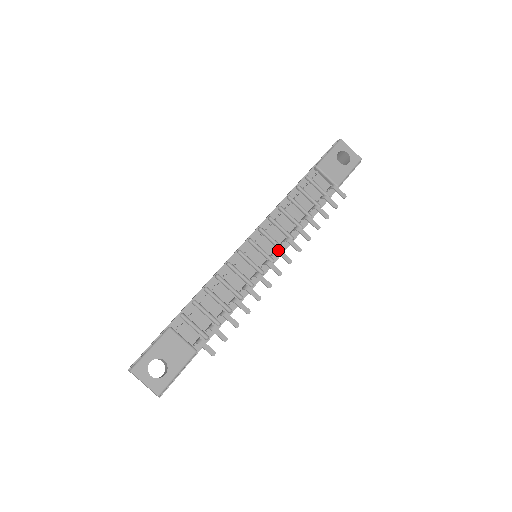
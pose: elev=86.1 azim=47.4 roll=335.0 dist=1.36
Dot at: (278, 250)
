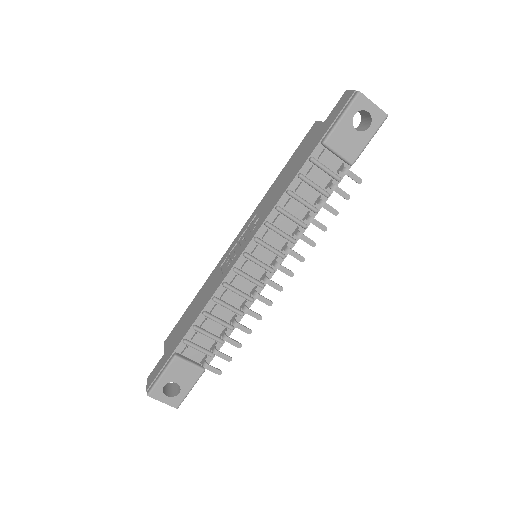
Dot at: (277, 265)
